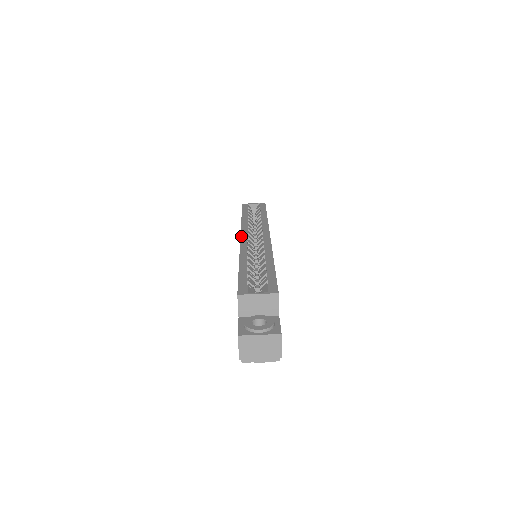
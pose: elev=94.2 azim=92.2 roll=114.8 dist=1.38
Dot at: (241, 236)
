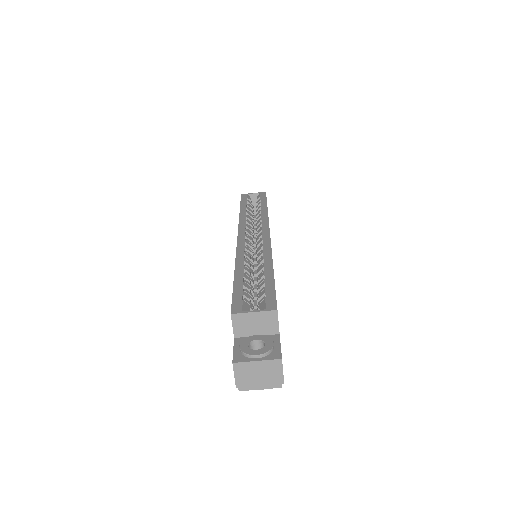
Dot at: (238, 236)
